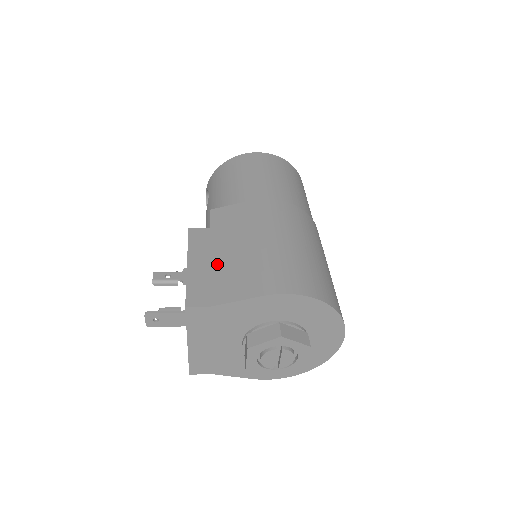
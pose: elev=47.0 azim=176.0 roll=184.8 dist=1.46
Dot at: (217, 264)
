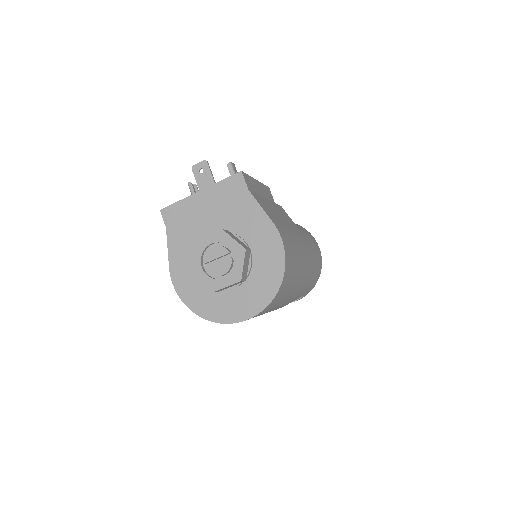
Dot at: occluded
